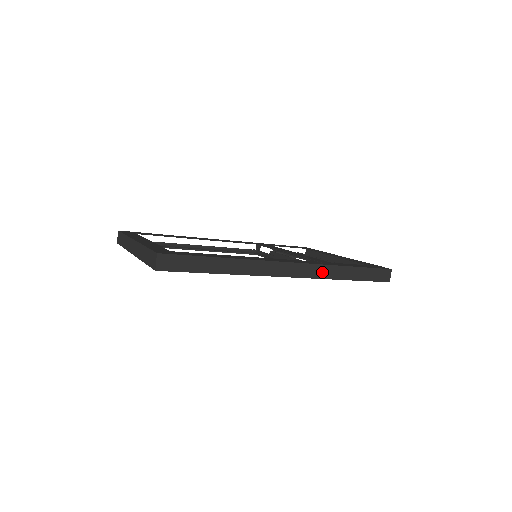
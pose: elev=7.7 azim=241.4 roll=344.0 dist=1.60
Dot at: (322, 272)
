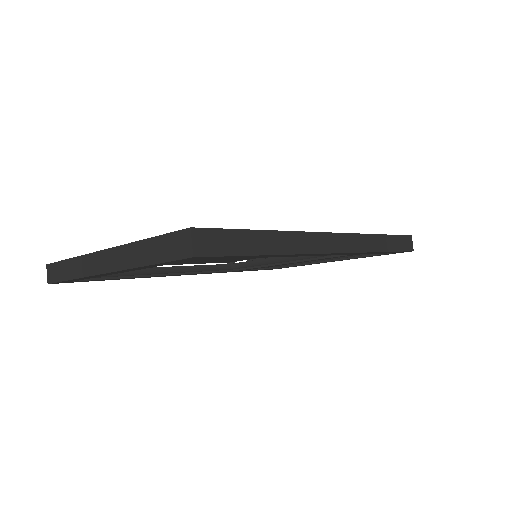
Dot at: (363, 244)
